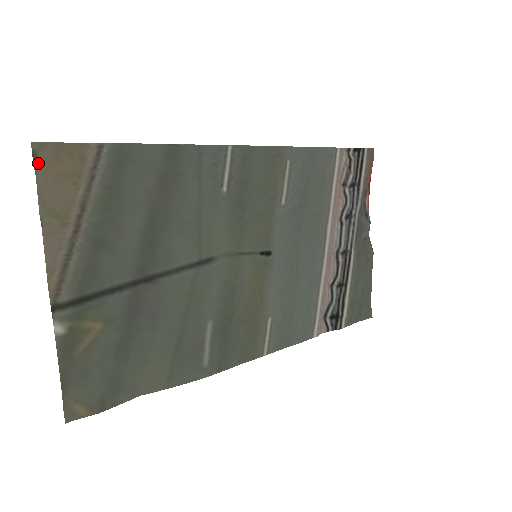
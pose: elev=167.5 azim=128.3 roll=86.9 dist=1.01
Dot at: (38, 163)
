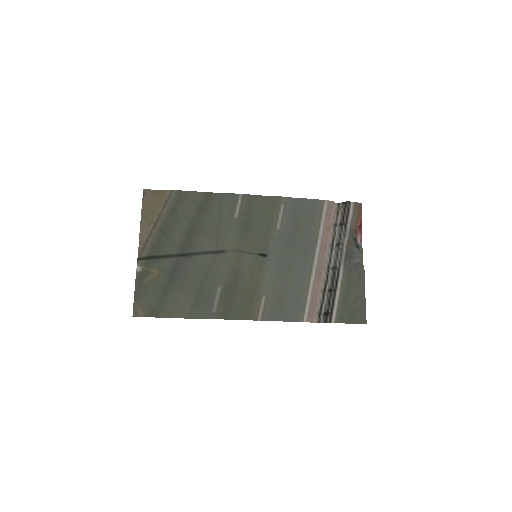
Dot at: (145, 197)
